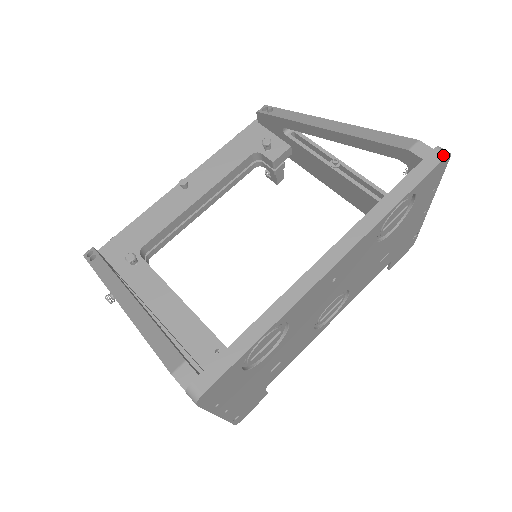
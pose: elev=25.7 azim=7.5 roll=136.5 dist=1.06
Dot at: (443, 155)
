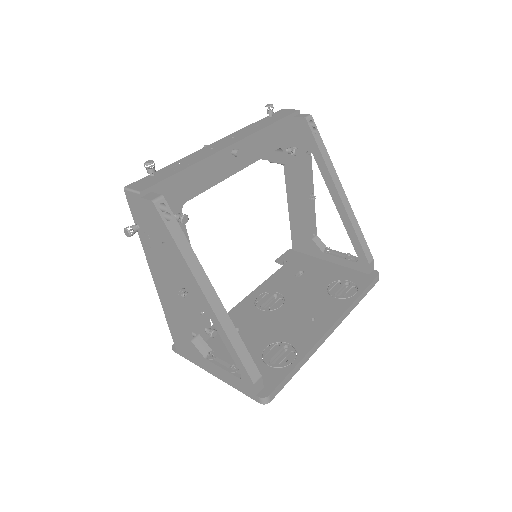
Dot at: (378, 280)
